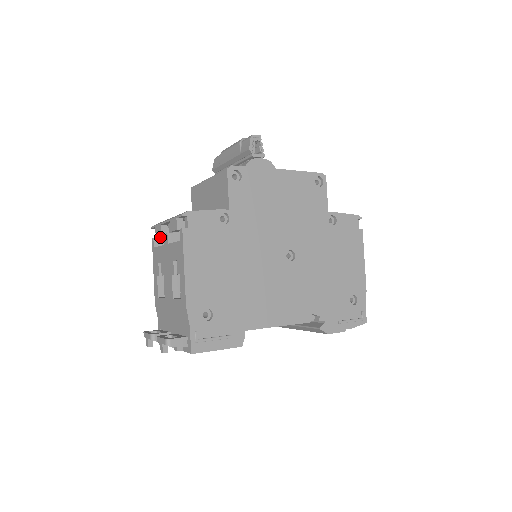
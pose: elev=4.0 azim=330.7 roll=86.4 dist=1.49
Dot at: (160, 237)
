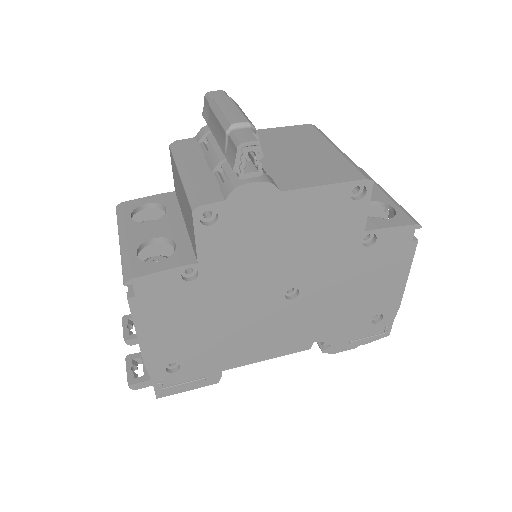
Dot at: occluded
